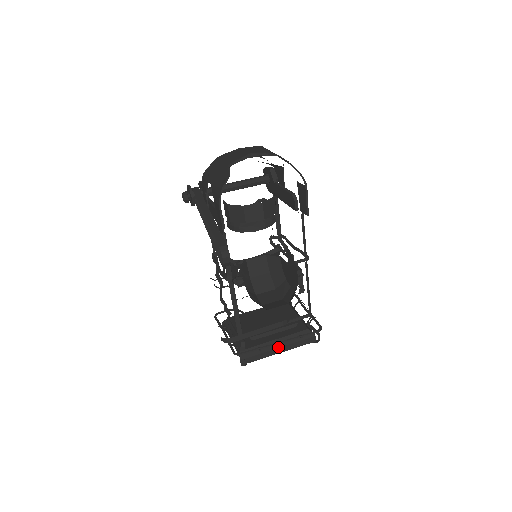
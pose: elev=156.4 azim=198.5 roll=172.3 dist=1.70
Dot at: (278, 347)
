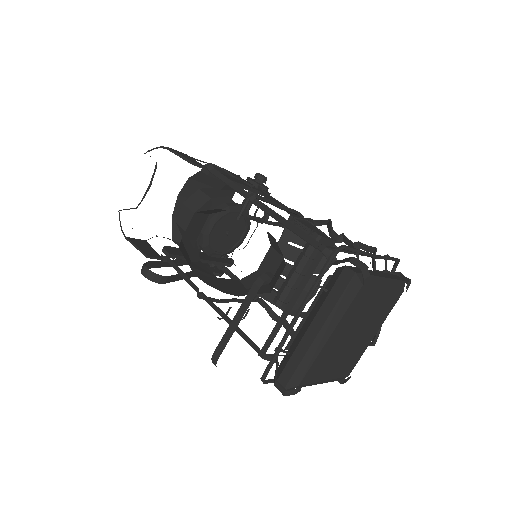
Dot at: (307, 328)
